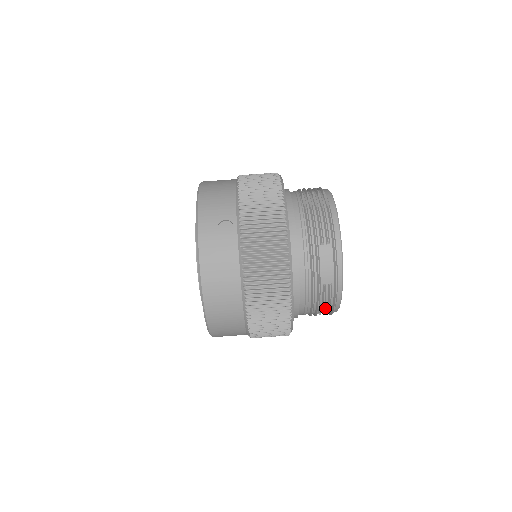
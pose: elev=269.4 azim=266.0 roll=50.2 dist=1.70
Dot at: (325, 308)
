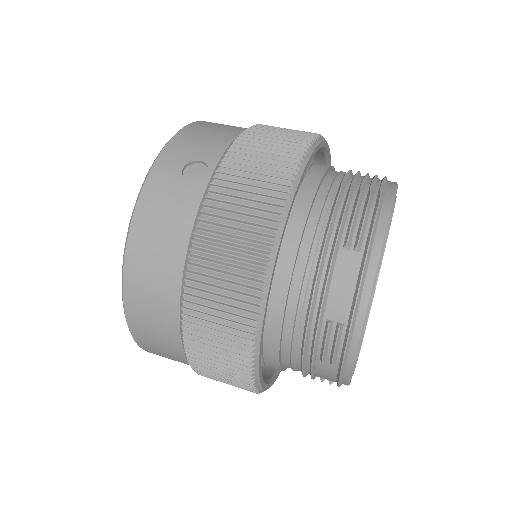
Dot at: (326, 368)
